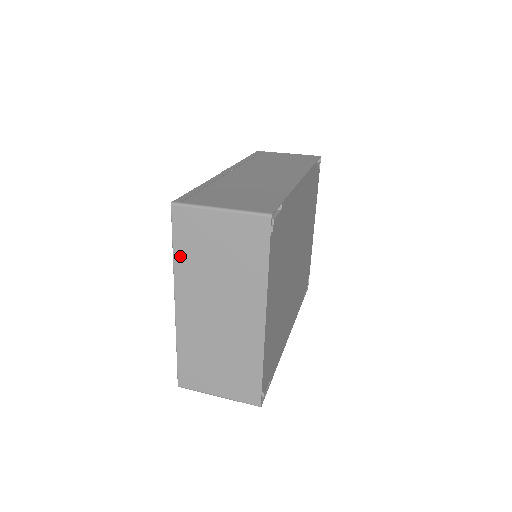
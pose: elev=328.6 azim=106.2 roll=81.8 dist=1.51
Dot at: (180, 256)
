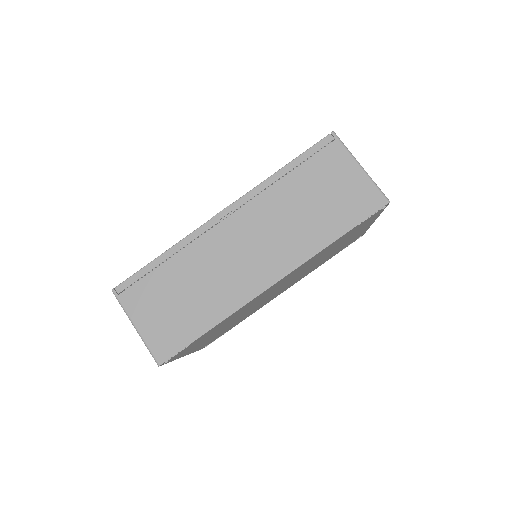
Dot at: occluded
